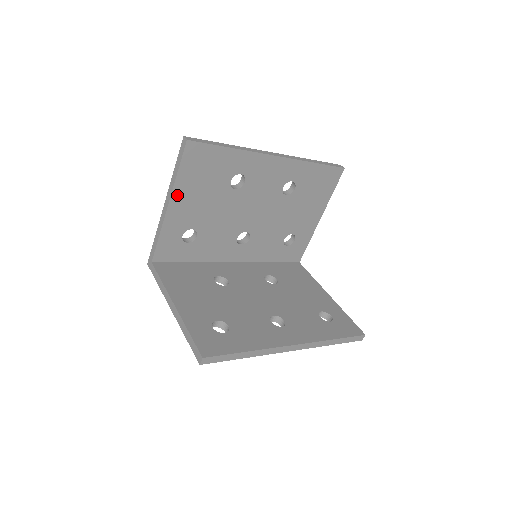
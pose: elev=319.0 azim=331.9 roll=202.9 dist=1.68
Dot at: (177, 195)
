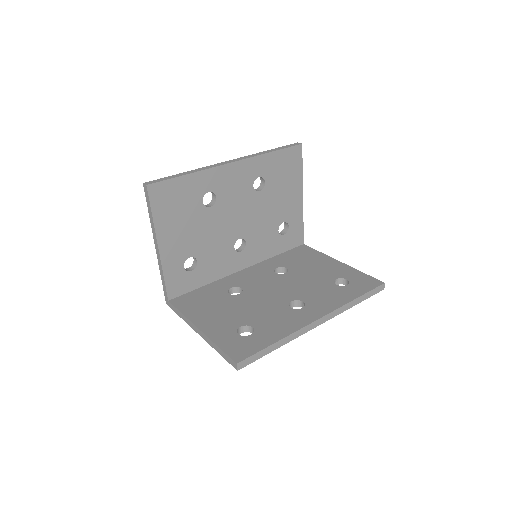
Dot at: (161, 235)
